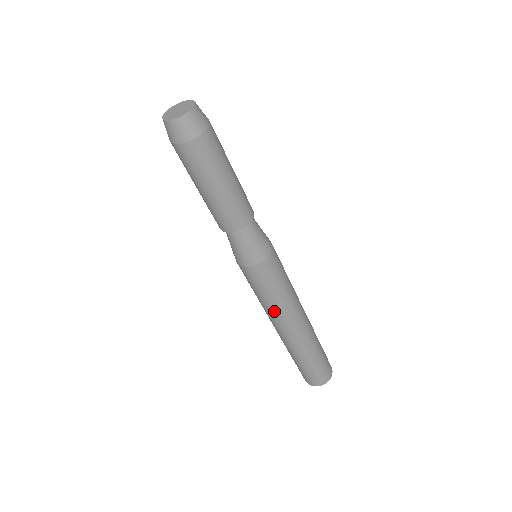
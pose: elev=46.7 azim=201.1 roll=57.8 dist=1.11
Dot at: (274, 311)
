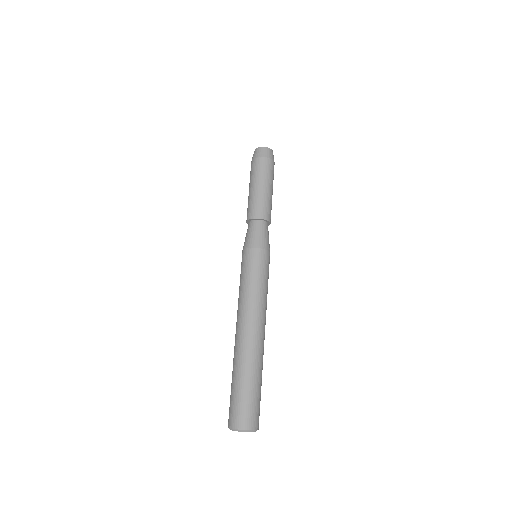
Dot at: (253, 299)
